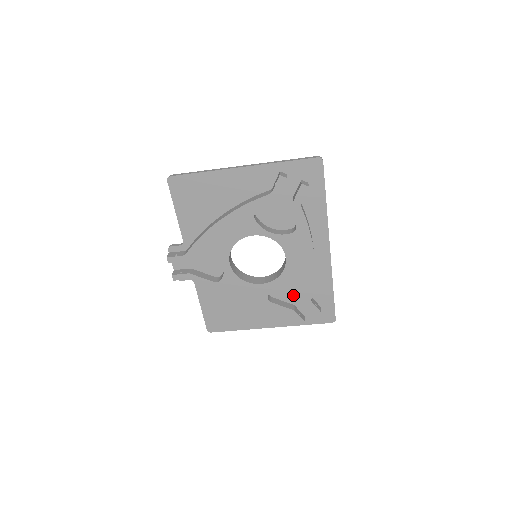
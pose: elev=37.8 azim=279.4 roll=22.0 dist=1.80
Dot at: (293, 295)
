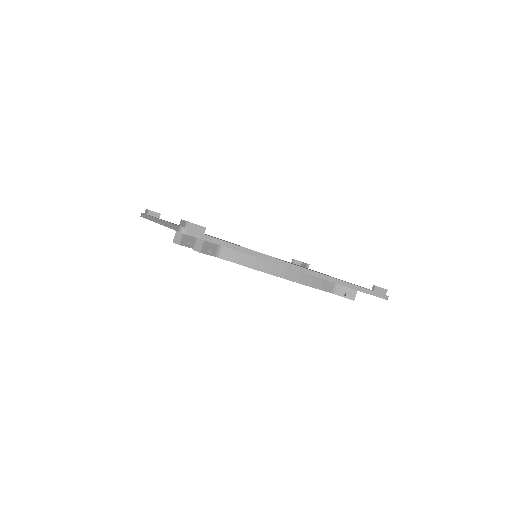
Dot at: occluded
